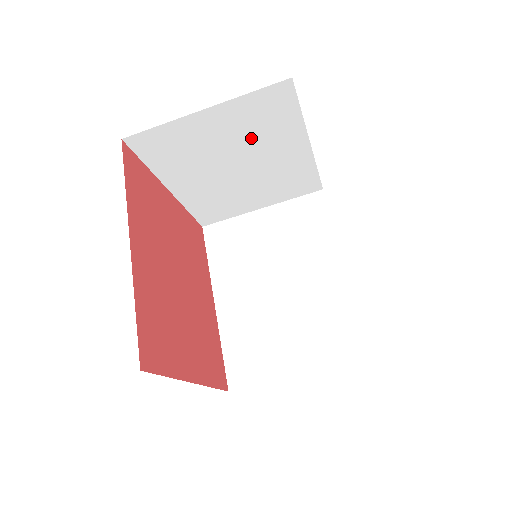
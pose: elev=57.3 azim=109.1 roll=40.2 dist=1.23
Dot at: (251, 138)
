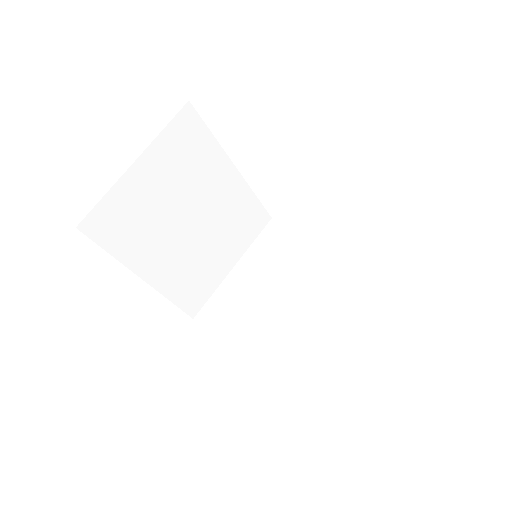
Dot at: (187, 180)
